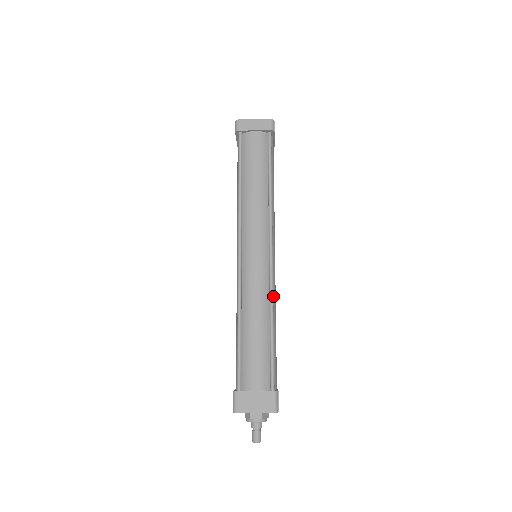
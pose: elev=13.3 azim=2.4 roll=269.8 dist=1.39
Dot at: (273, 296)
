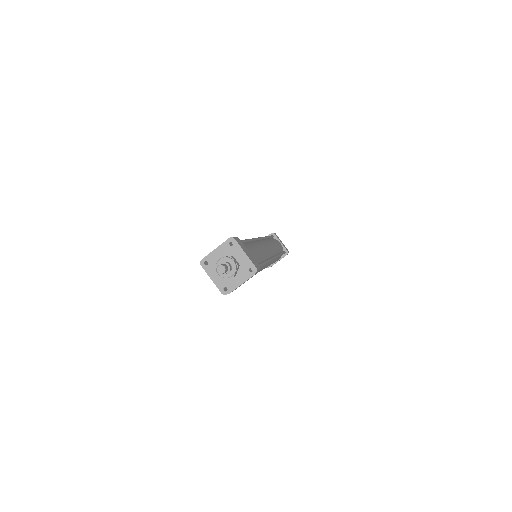
Dot at: (264, 265)
